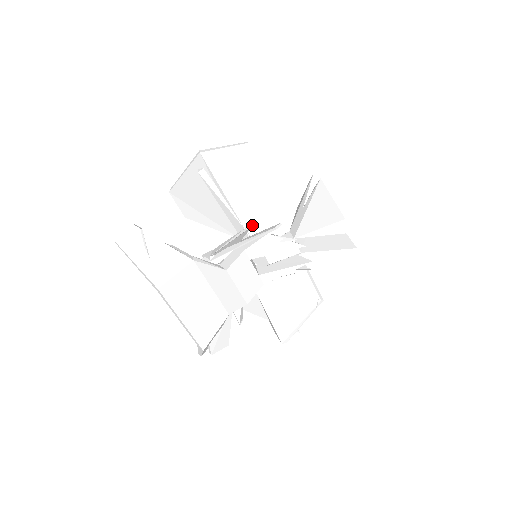
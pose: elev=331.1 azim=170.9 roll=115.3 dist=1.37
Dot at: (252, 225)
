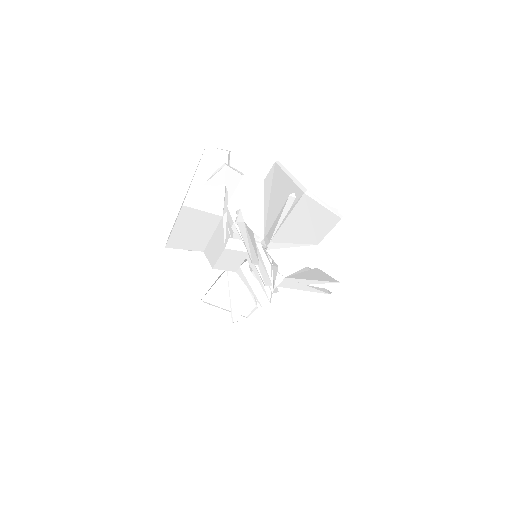
Dot at: (277, 246)
